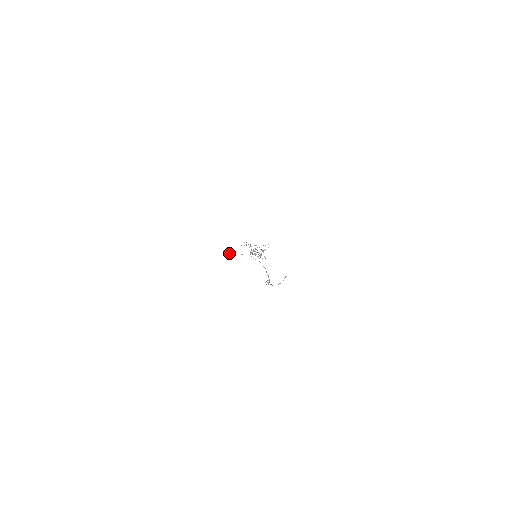
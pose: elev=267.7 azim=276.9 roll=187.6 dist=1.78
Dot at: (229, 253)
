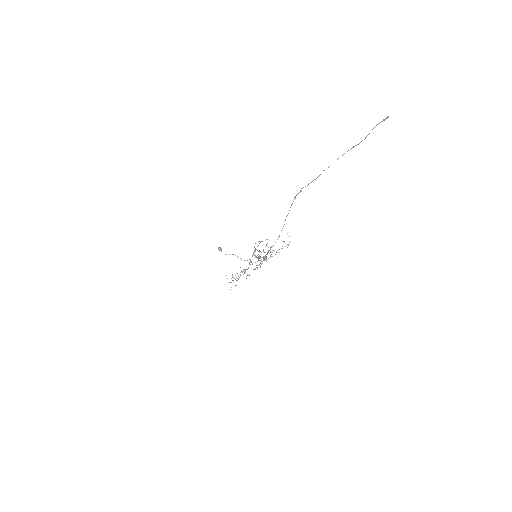
Dot at: (219, 249)
